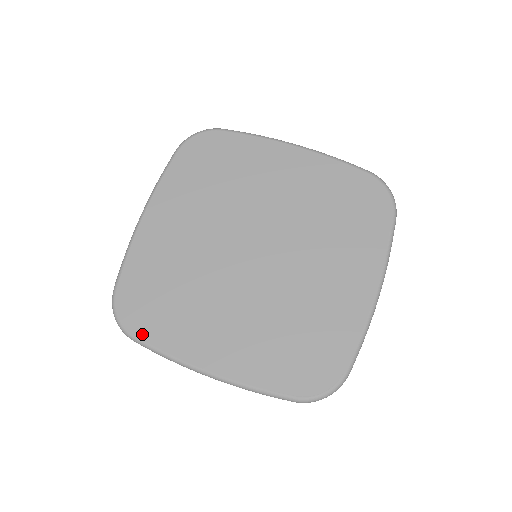
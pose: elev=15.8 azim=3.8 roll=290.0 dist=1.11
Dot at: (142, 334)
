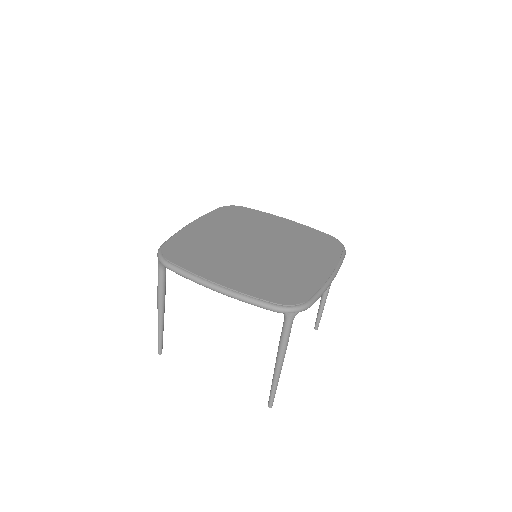
Dot at: (176, 262)
